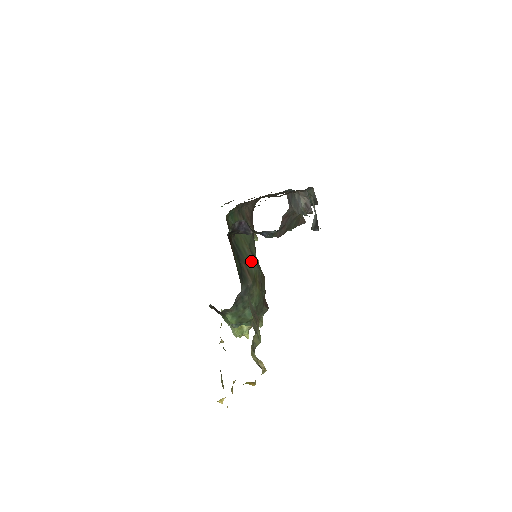
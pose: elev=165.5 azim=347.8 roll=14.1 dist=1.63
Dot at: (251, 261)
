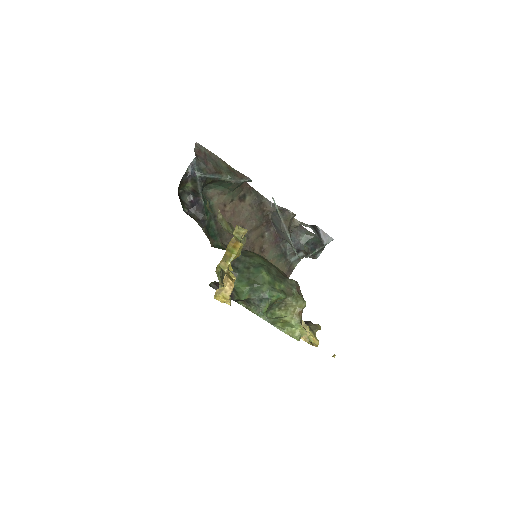
Dot at: occluded
